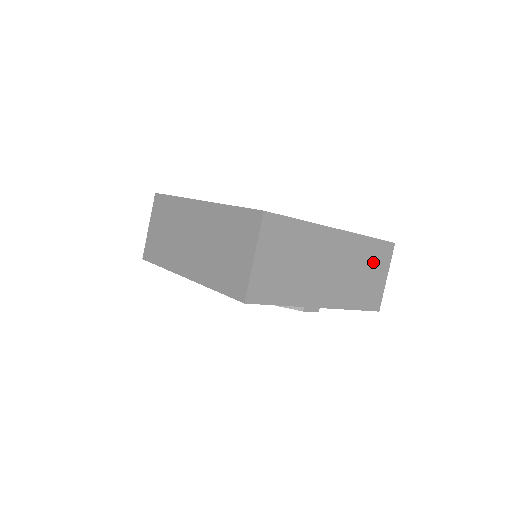
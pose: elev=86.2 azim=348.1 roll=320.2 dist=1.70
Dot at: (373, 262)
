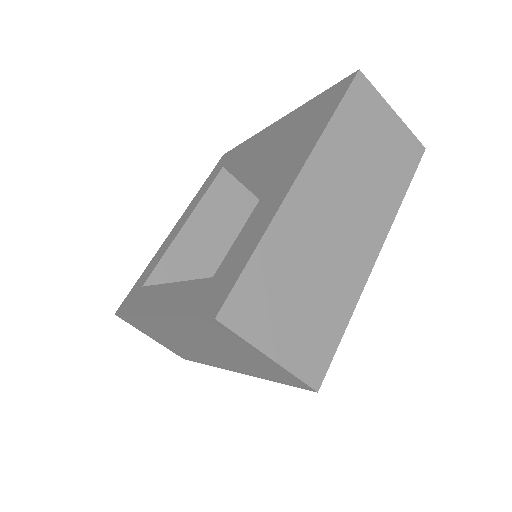
Dot at: (365, 128)
